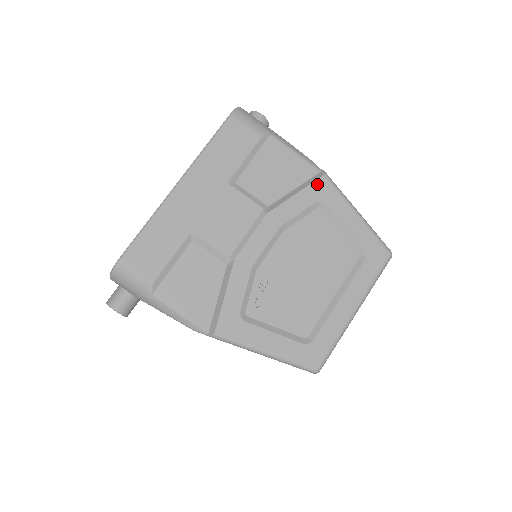
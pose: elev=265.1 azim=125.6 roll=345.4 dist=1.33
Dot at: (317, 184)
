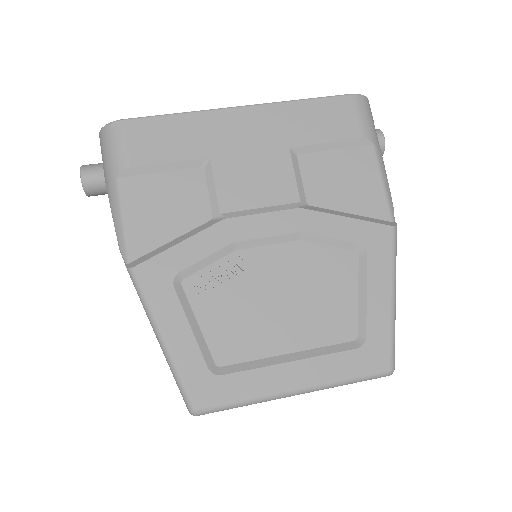
Dot at: (377, 228)
